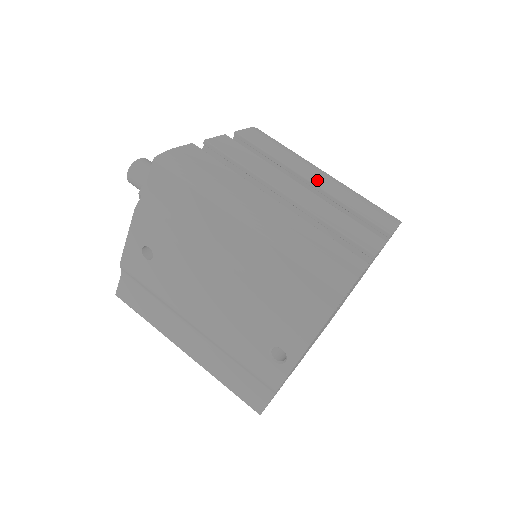
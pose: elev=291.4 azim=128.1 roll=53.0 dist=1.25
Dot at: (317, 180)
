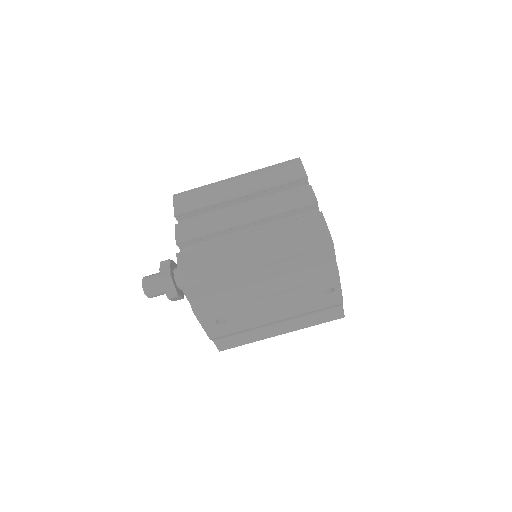
Dot at: (242, 190)
